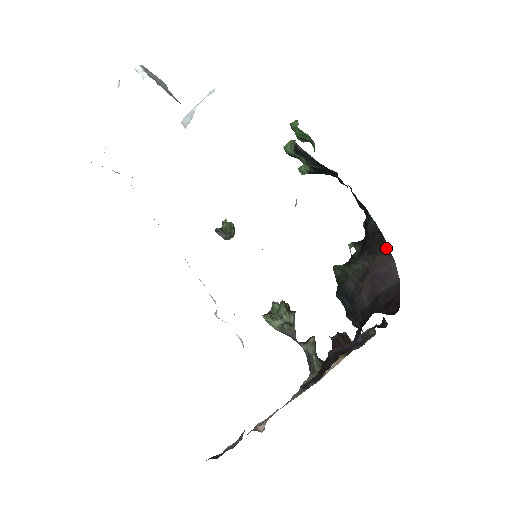
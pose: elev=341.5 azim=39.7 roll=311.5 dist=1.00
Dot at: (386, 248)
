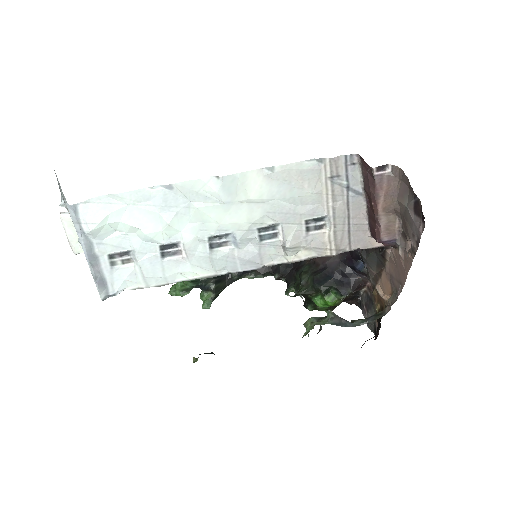
Dot at: occluded
